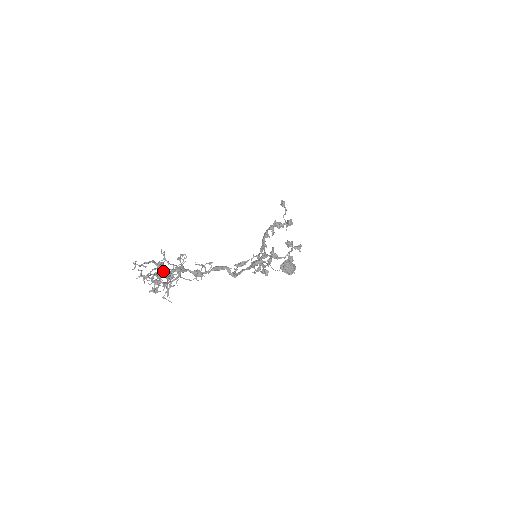
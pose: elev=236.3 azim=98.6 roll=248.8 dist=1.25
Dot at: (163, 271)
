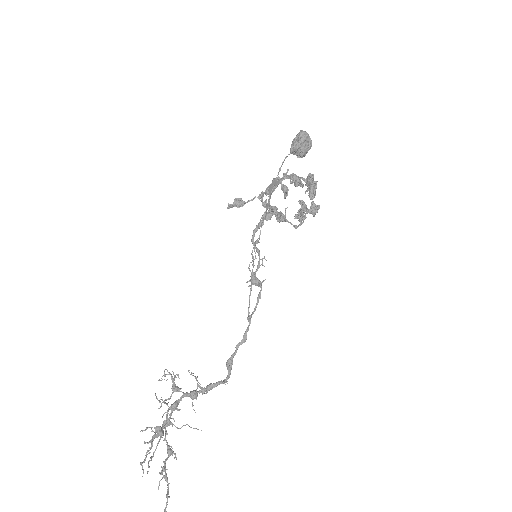
Dot at: occluded
